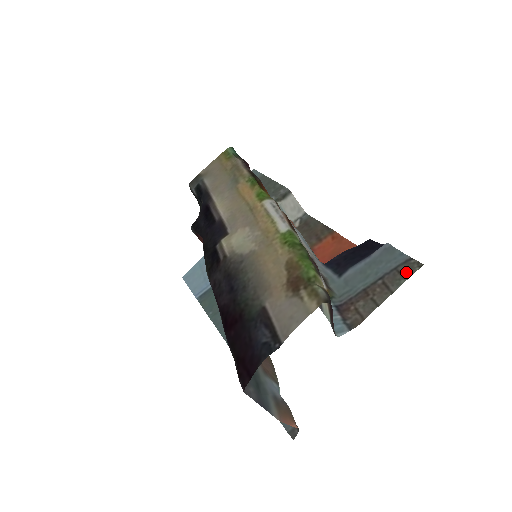
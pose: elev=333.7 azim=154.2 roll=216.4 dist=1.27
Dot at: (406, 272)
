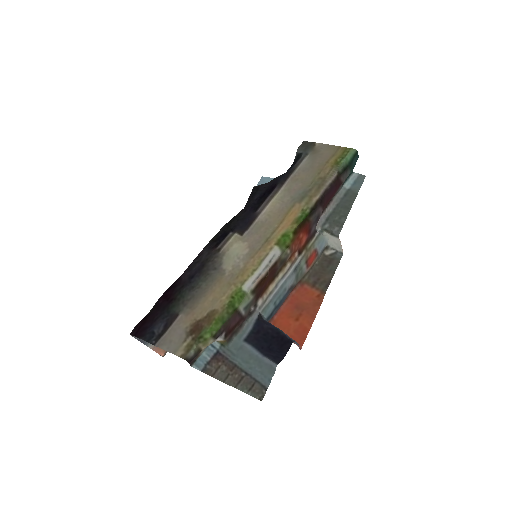
Dot at: (253, 390)
